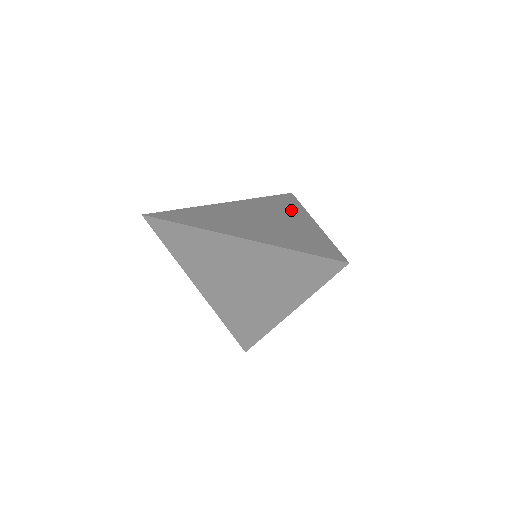
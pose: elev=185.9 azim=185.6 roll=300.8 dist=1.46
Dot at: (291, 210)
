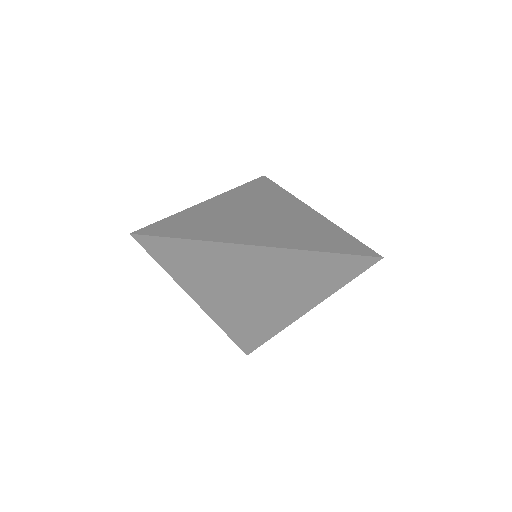
Dot at: occluded
